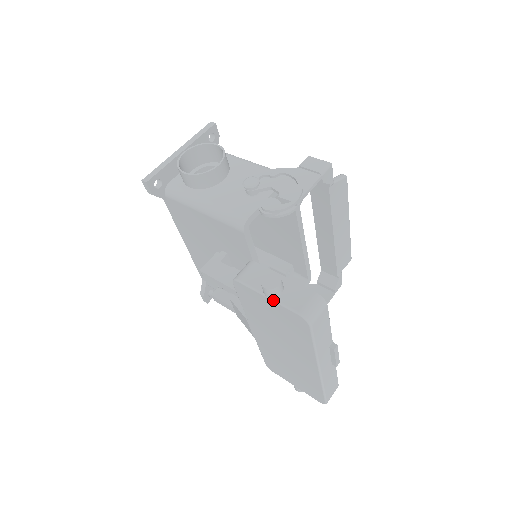
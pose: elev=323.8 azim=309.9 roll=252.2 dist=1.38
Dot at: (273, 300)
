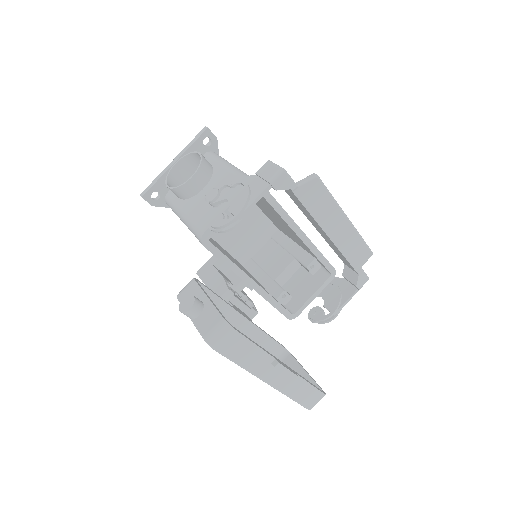
Dot at: (192, 321)
